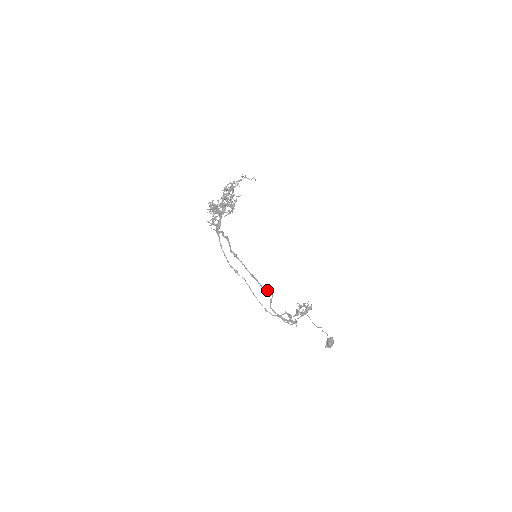
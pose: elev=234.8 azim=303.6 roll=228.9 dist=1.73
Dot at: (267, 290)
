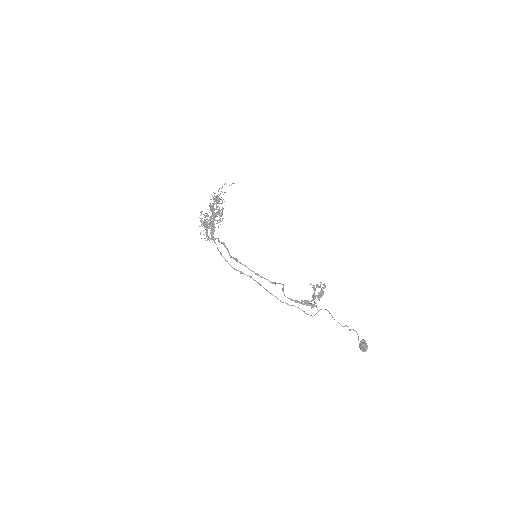
Dot at: (276, 283)
